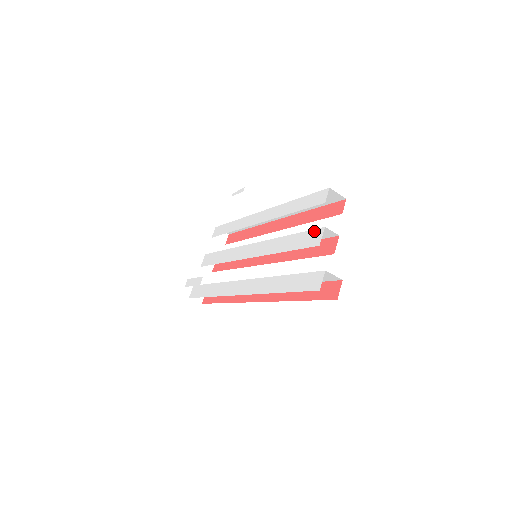
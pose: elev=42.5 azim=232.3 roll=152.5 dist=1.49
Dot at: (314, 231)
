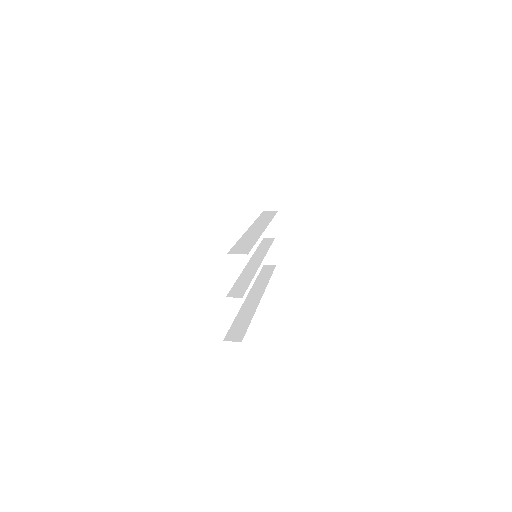
Dot at: occluded
